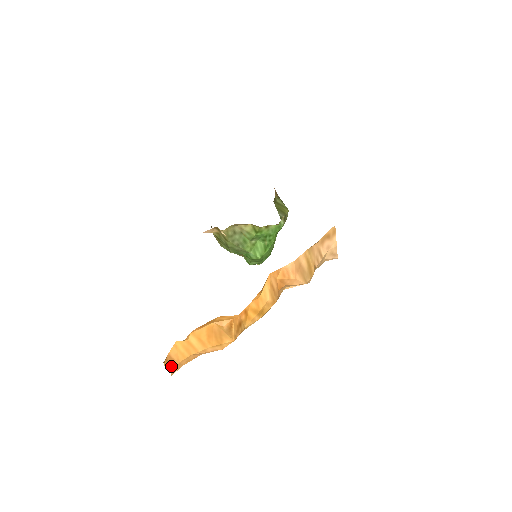
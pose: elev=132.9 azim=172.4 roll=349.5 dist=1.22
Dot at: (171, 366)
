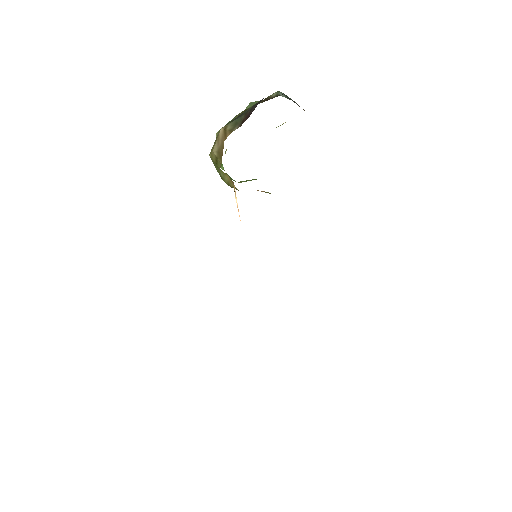
Dot at: occluded
